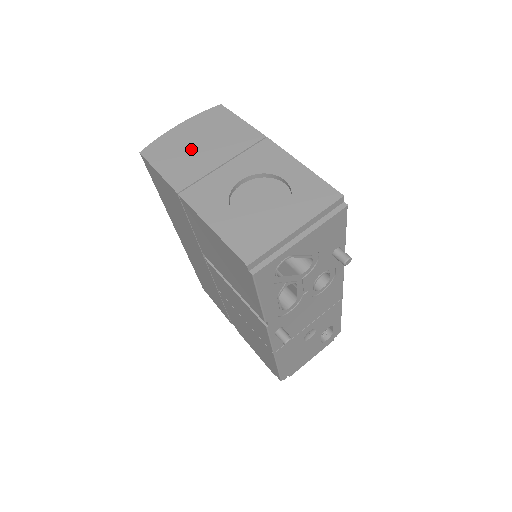
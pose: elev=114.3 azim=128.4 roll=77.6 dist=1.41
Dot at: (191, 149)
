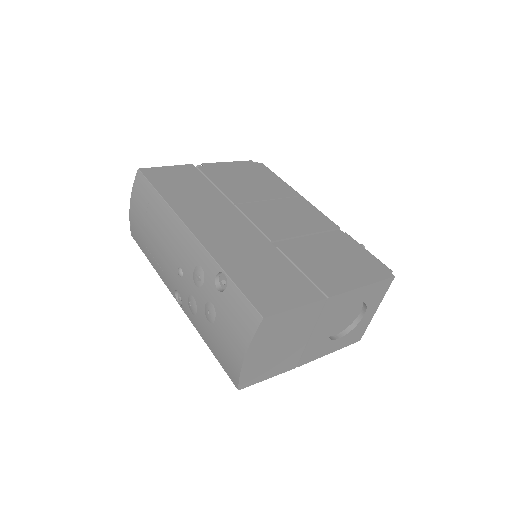
Dot at: (277, 354)
